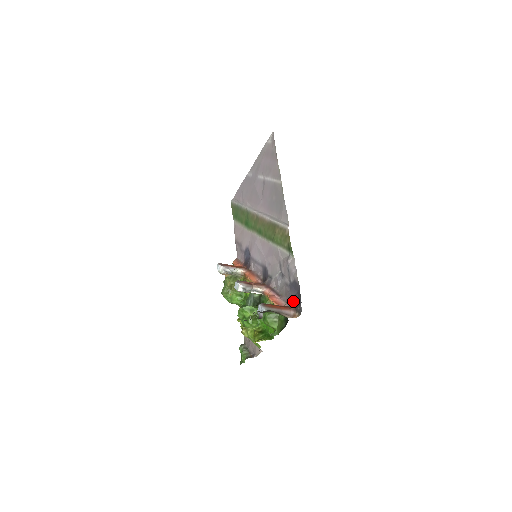
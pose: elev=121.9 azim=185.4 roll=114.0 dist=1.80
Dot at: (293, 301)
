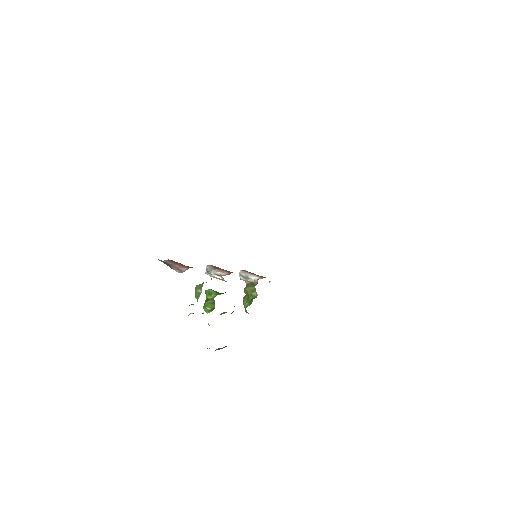
Dot at: occluded
